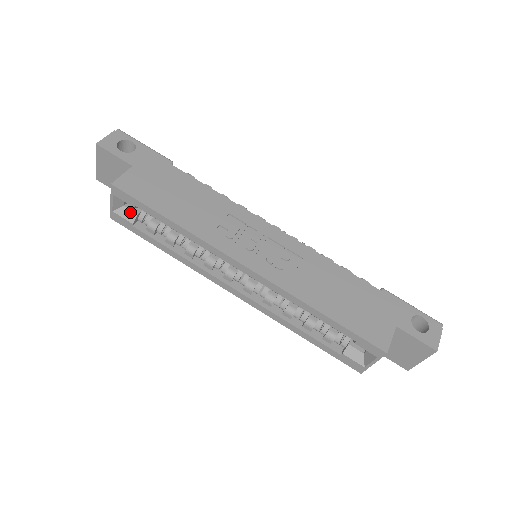
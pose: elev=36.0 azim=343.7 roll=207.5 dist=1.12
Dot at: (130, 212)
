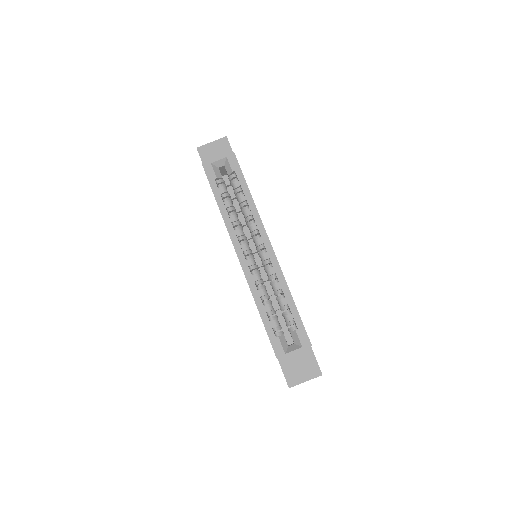
Dot at: (219, 173)
